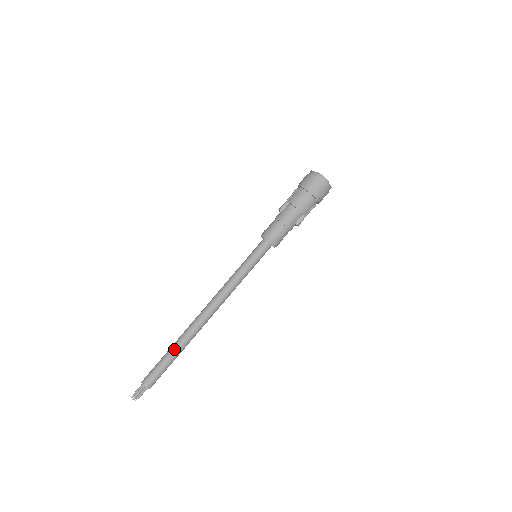
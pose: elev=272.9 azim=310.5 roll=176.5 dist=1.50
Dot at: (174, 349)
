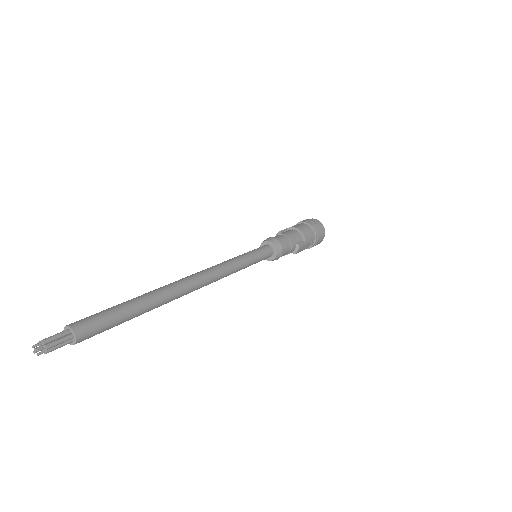
Dot at: (140, 297)
